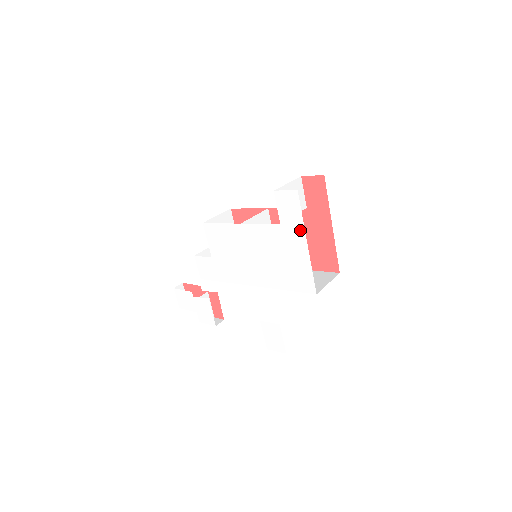
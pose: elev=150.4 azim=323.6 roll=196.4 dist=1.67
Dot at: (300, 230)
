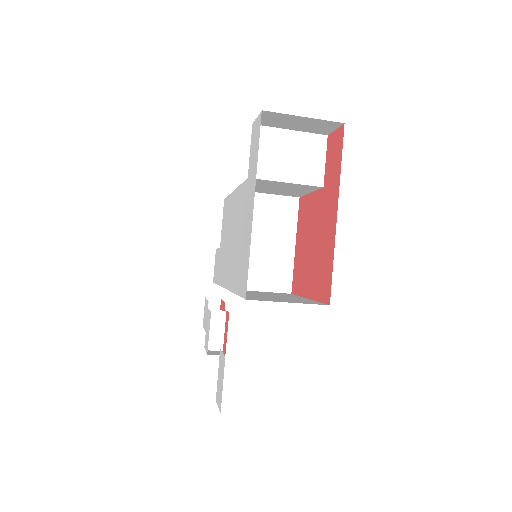
Dot at: (254, 181)
